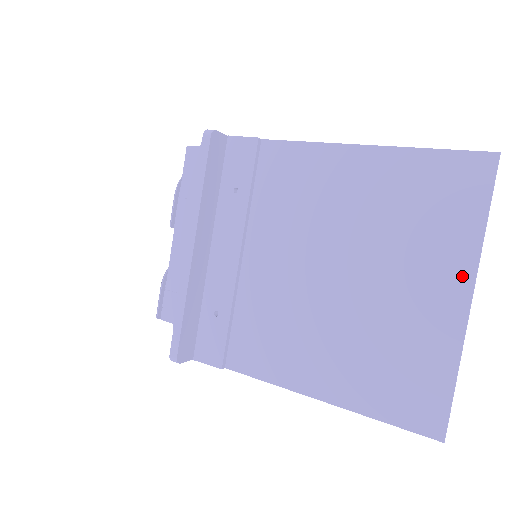
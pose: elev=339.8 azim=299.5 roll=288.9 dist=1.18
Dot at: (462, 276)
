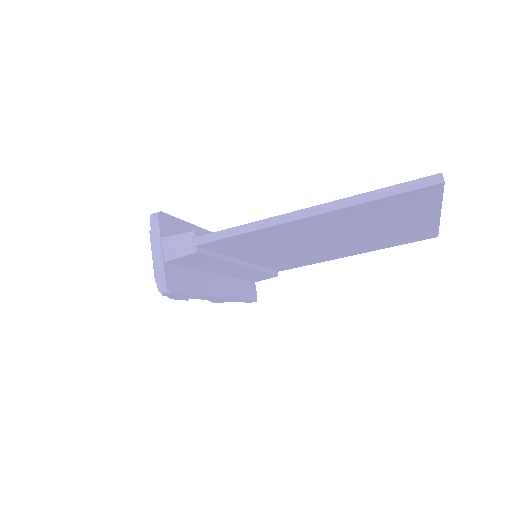
Dot at: occluded
